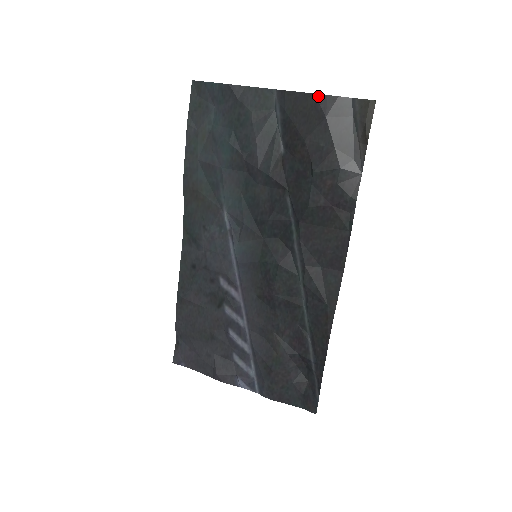
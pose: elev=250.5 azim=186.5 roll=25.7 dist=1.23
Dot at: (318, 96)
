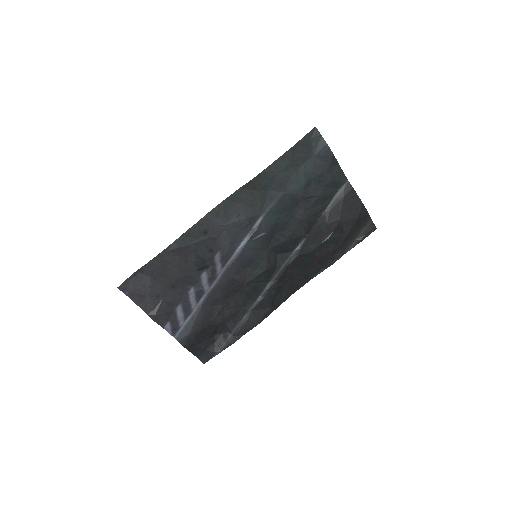
Dot at: (363, 206)
